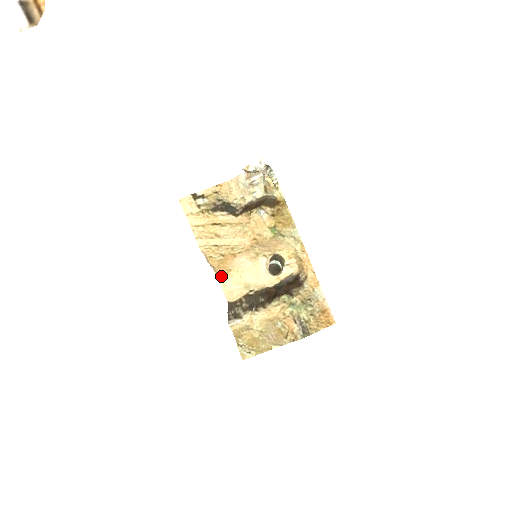
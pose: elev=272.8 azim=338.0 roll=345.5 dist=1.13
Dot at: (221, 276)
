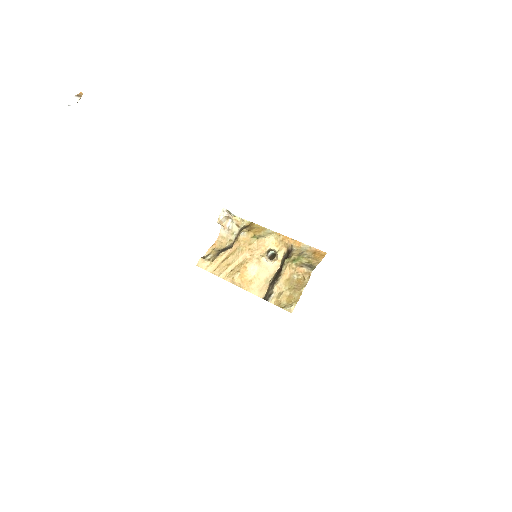
Dot at: (248, 288)
